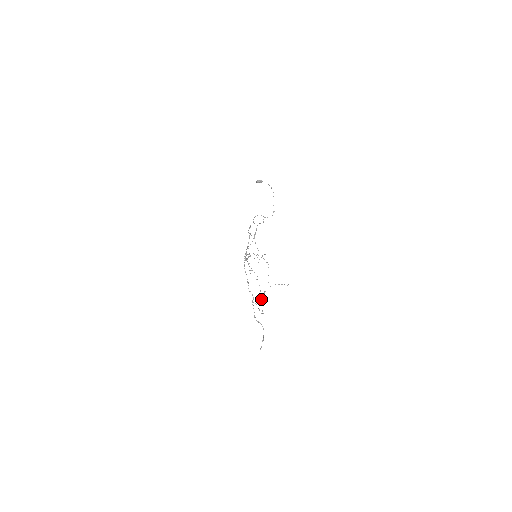
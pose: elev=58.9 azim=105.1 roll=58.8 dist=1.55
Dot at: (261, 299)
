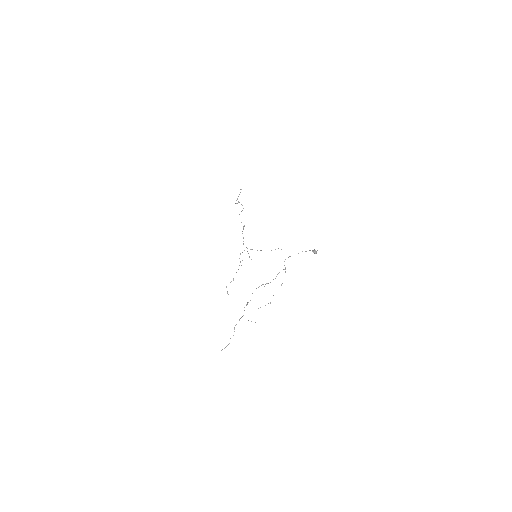
Dot at: (233, 279)
